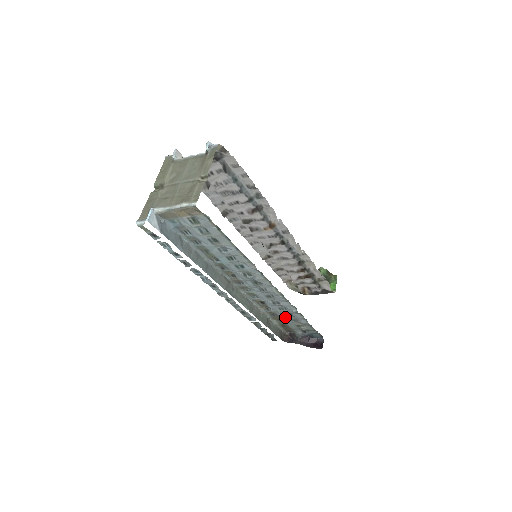
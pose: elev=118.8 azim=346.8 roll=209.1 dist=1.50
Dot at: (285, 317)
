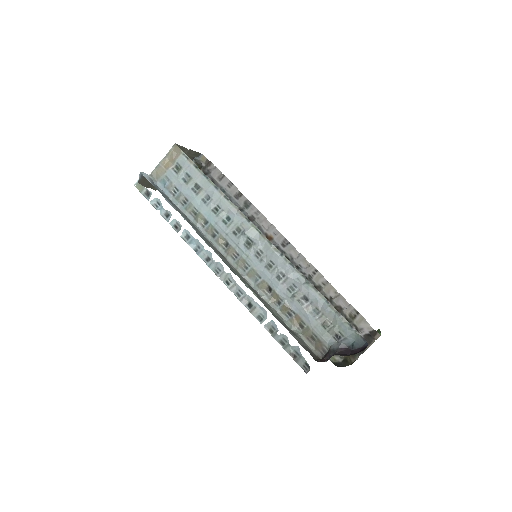
Dot at: (303, 310)
